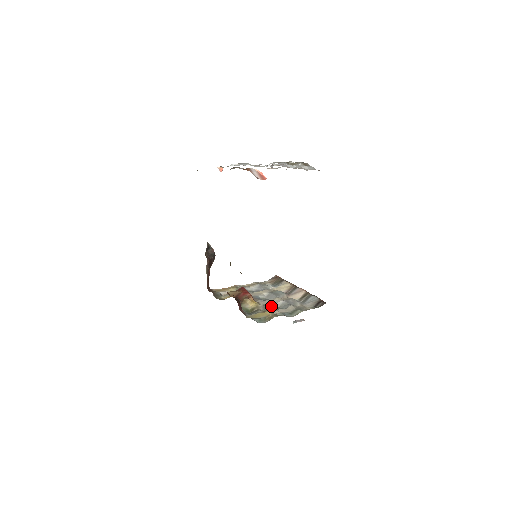
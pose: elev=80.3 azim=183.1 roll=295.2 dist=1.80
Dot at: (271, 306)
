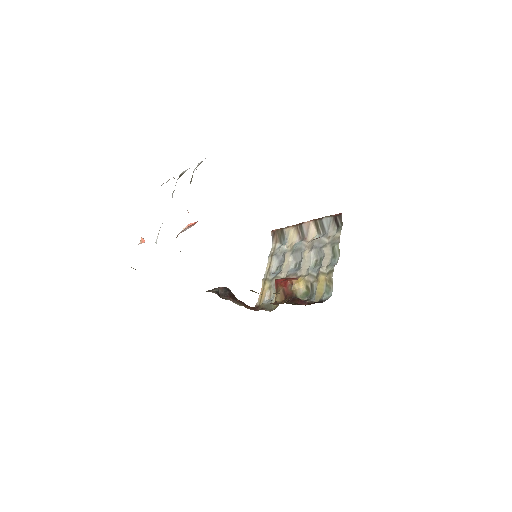
Dot at: (312, 267)
